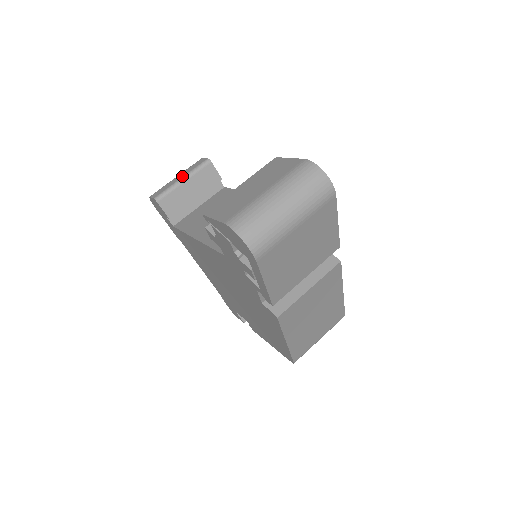
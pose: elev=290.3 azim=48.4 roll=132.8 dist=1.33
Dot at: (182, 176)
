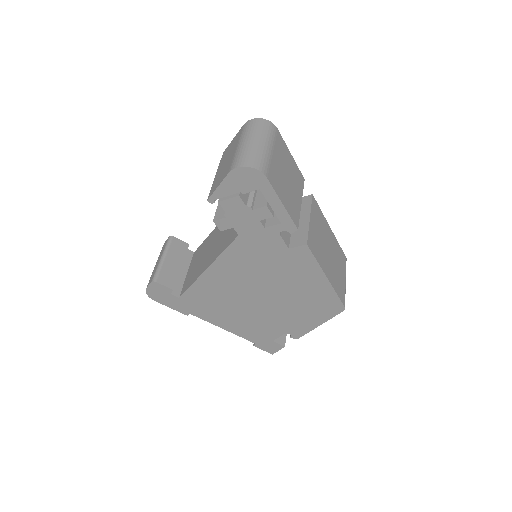
Dot at: (160, 257)
